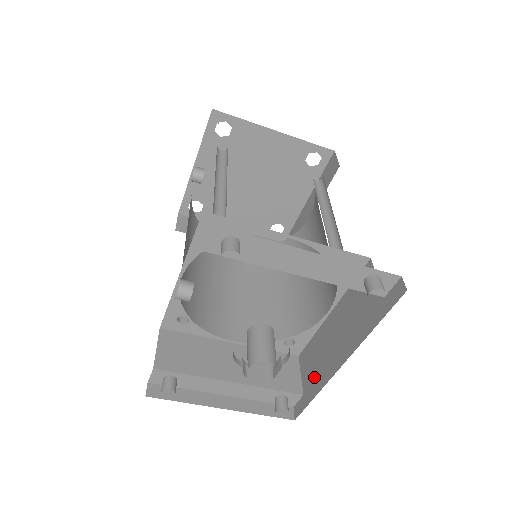
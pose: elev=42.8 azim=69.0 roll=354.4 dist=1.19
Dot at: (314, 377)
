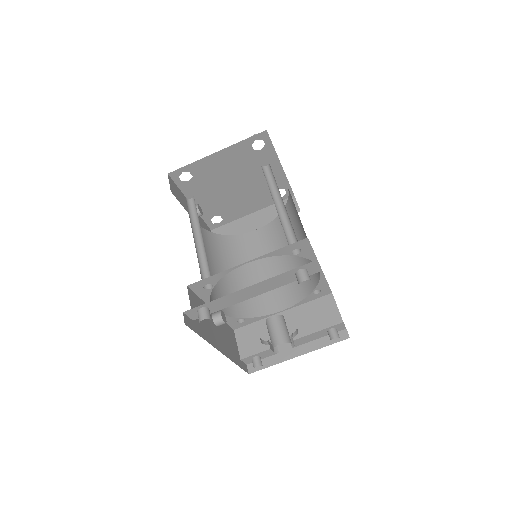
Dot at: occluded
